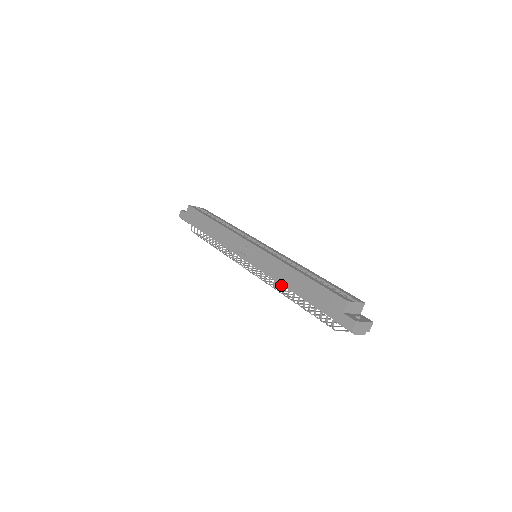
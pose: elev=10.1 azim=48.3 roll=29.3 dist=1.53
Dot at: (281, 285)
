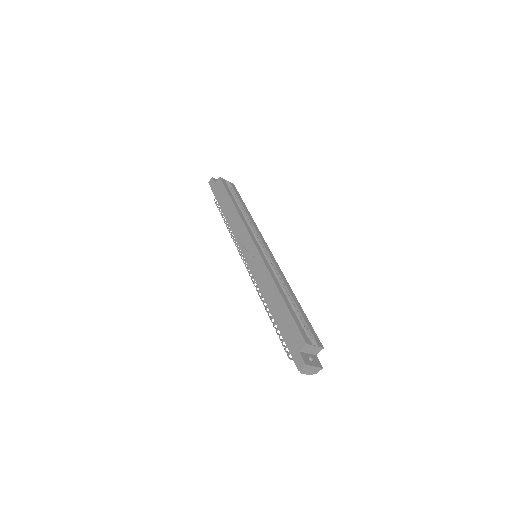
Dot at: occluded
